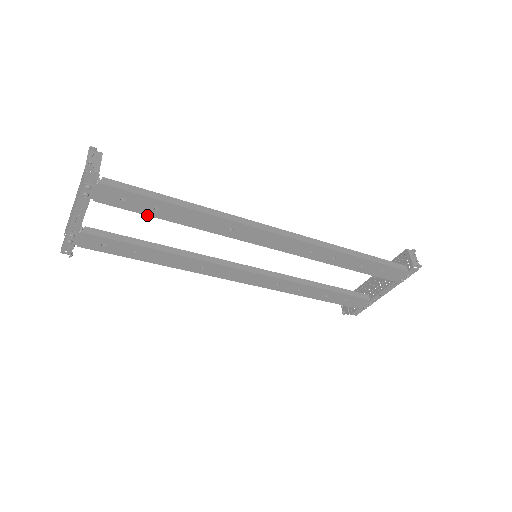
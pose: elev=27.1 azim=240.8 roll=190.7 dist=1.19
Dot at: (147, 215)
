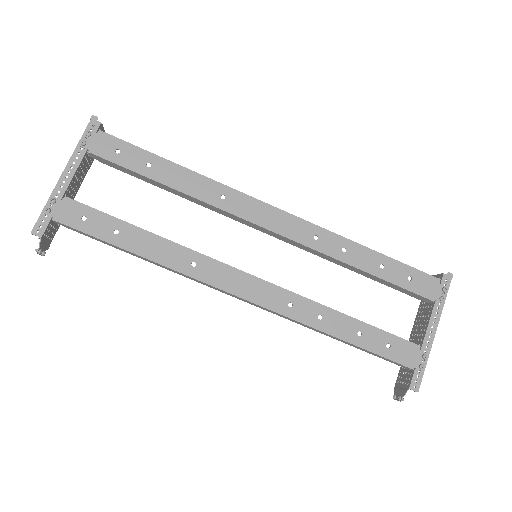
Dot at: (138, 174)
